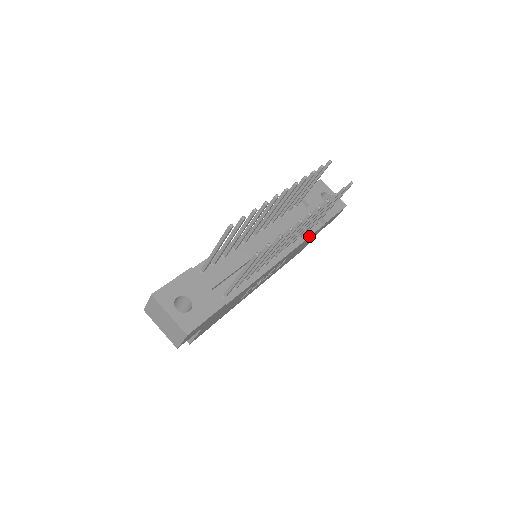
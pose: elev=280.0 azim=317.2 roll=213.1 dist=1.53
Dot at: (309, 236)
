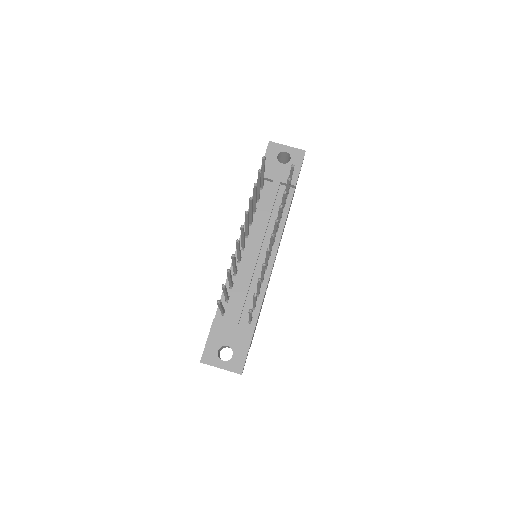
Dot at: (288, 211)
